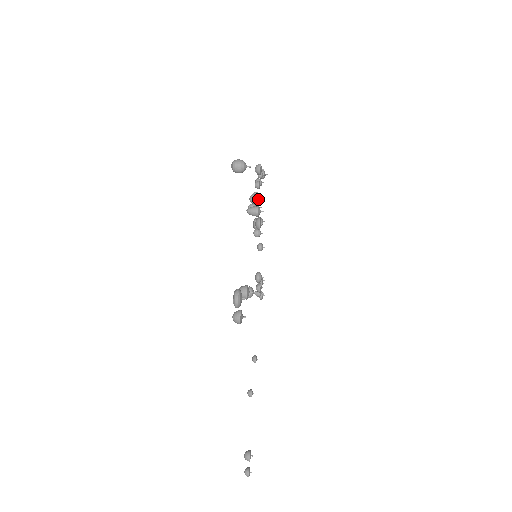
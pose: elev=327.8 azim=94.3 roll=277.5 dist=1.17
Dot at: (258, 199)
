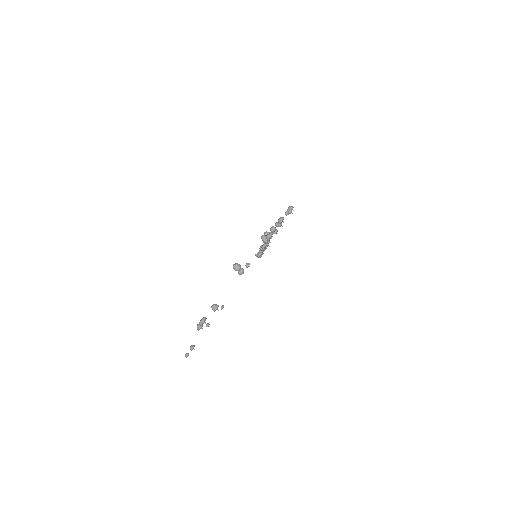
Dot at: (269, 238)
